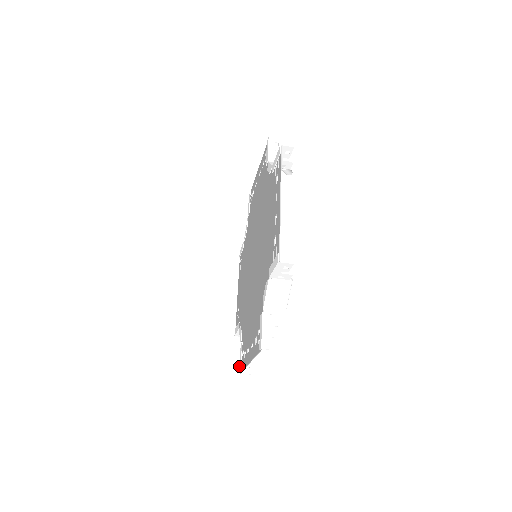
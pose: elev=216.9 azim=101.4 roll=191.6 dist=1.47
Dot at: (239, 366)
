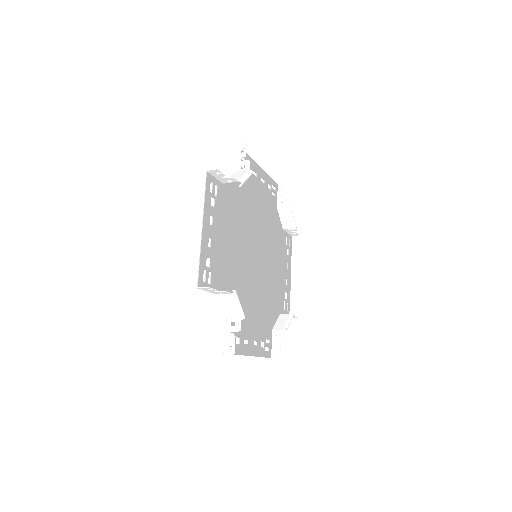
Dot at: (270, 351)
